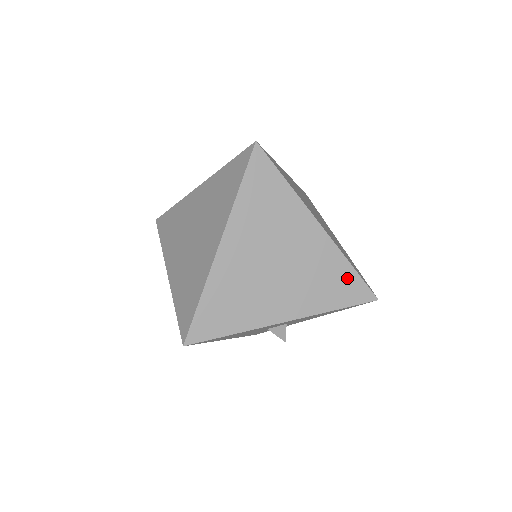
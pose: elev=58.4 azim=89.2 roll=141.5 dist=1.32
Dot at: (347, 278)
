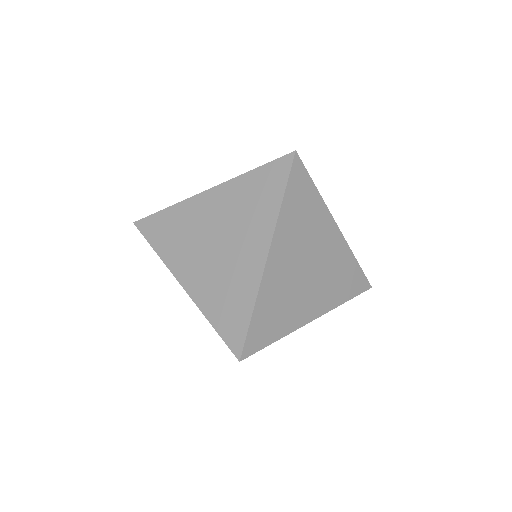
Dot at: occluded
